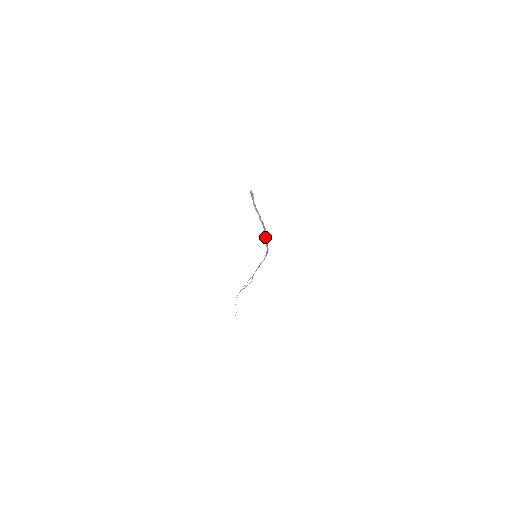
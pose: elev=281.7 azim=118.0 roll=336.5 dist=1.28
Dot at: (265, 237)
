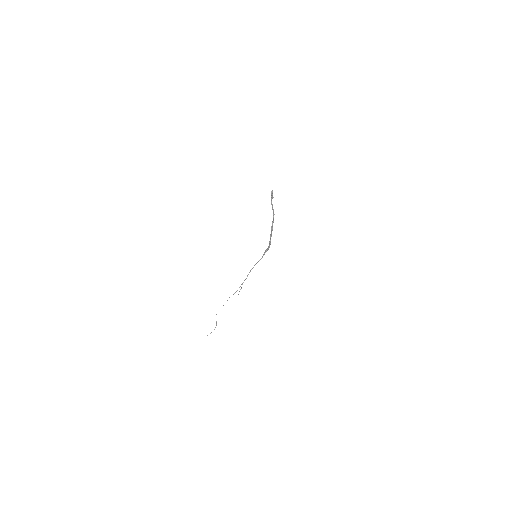
Dot at: (271, 234)
